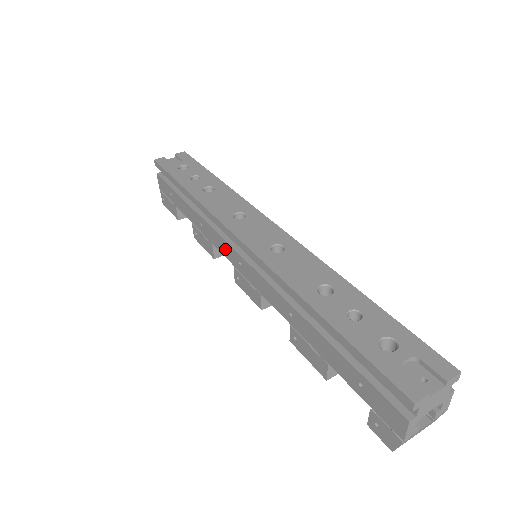
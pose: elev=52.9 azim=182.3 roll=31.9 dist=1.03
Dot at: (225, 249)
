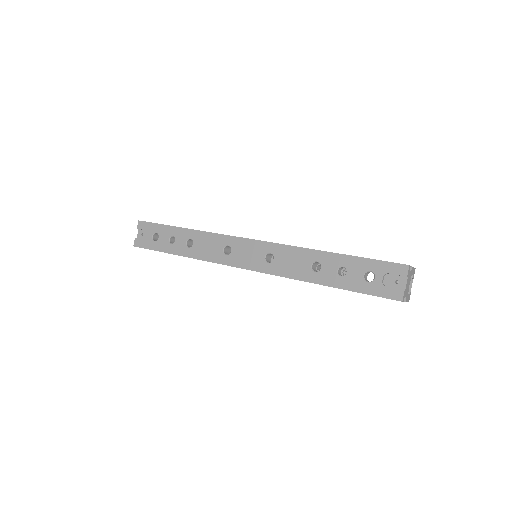
Dot at: occluded
